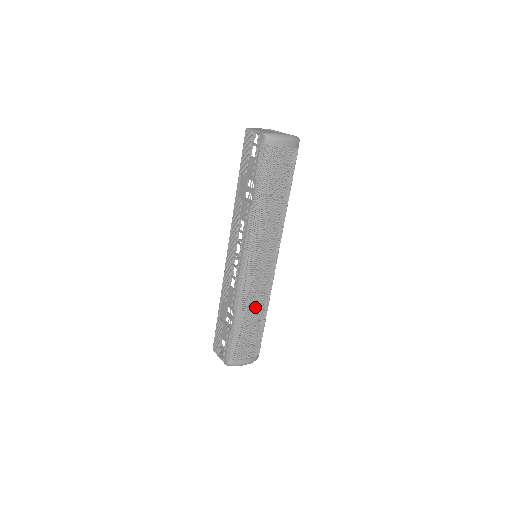
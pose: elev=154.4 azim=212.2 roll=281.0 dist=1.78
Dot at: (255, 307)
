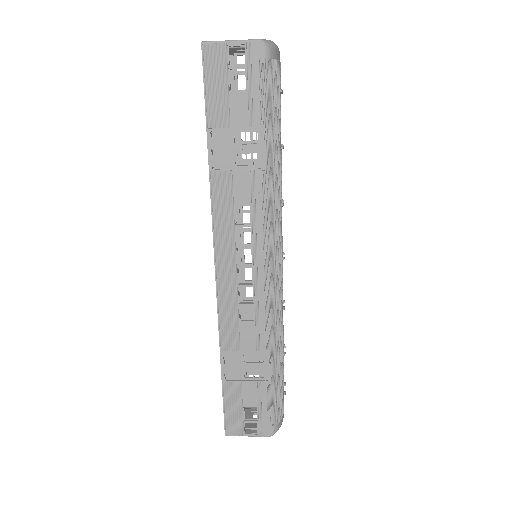
Dot at: (283, 328)
